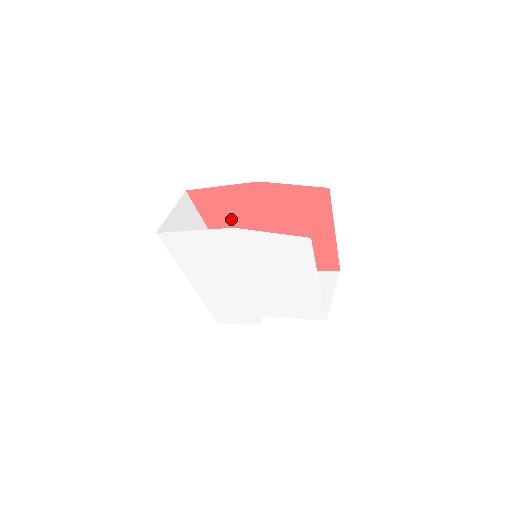
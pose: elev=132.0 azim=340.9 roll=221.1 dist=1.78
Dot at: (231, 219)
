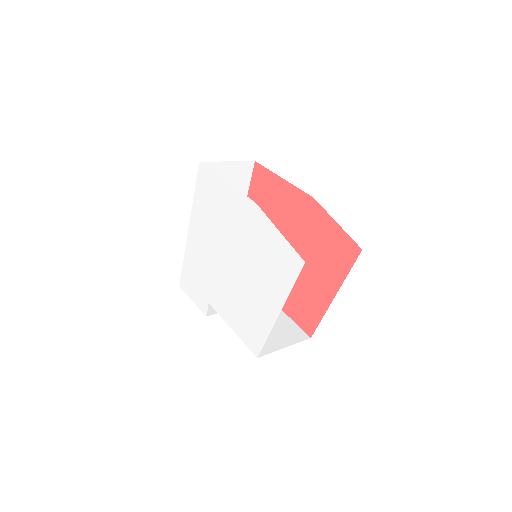
Dot at: (267, 214)
